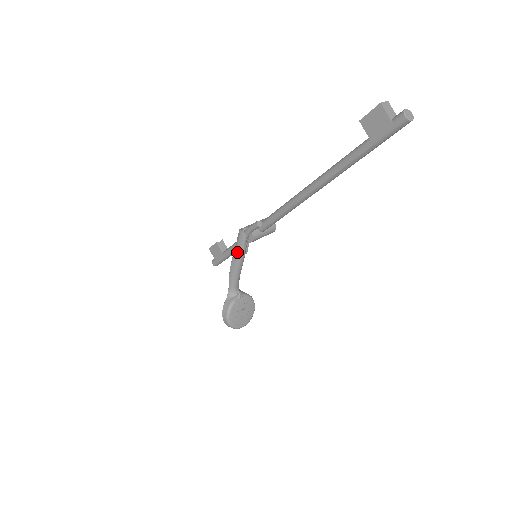
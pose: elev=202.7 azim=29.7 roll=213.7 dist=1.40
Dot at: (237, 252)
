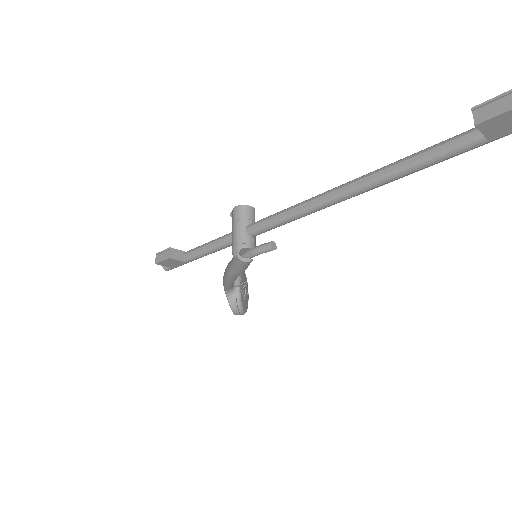
Dot at: (240, 273)
